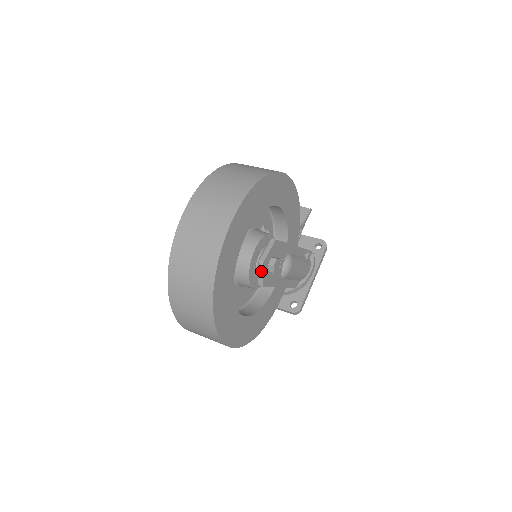
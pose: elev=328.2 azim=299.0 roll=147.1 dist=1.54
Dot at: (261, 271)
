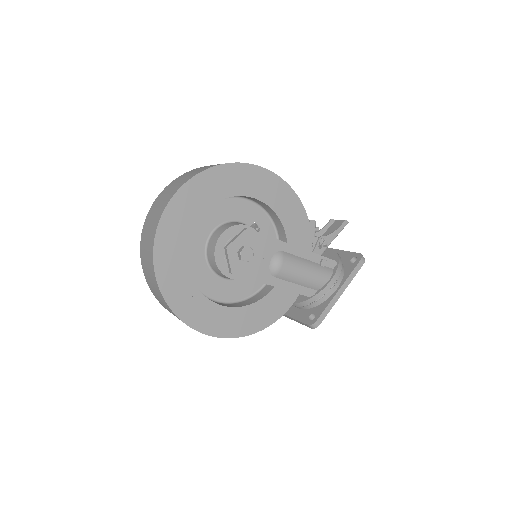
Dot at: (227, 257)
